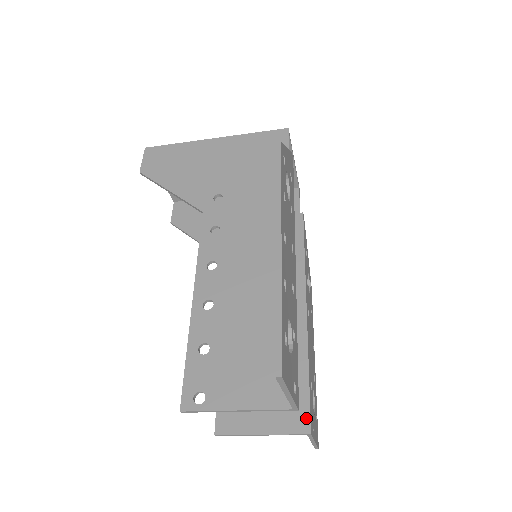
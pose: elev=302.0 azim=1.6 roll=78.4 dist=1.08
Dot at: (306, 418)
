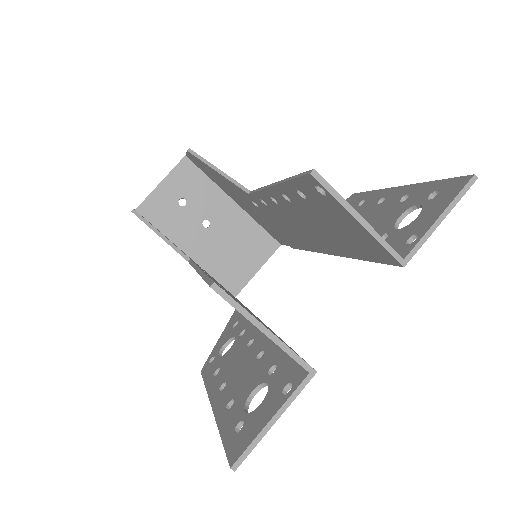
Dot at: occluded
